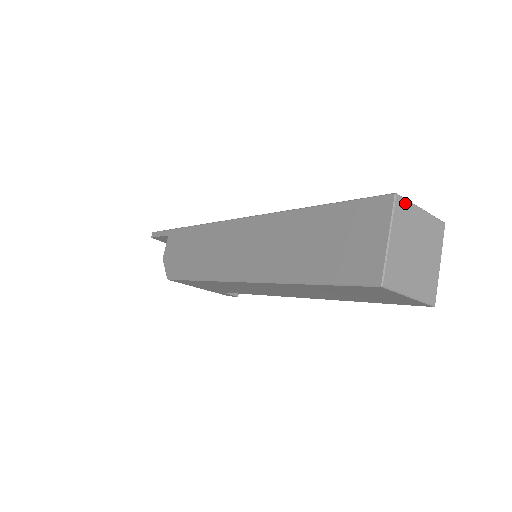
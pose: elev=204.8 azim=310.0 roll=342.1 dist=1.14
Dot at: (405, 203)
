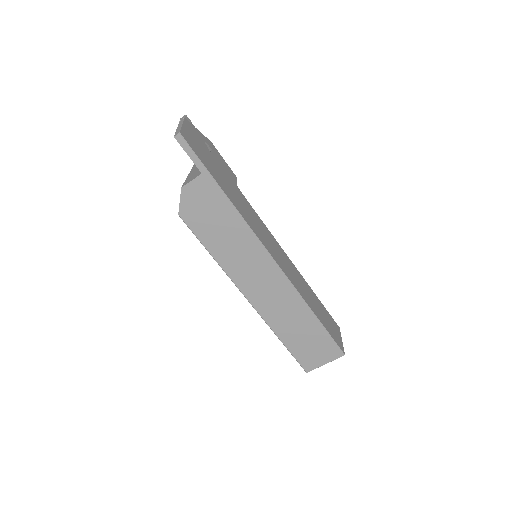
Dot at: occluded
